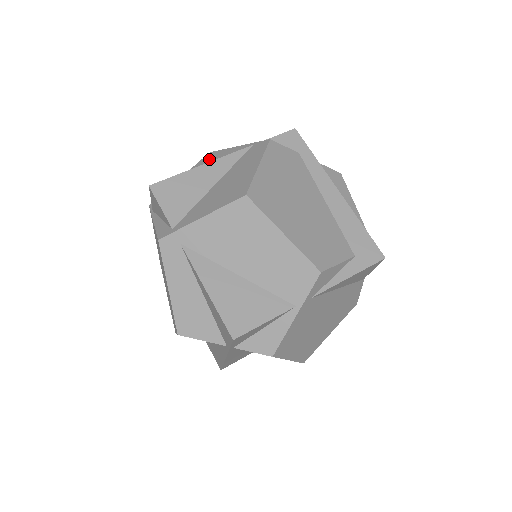
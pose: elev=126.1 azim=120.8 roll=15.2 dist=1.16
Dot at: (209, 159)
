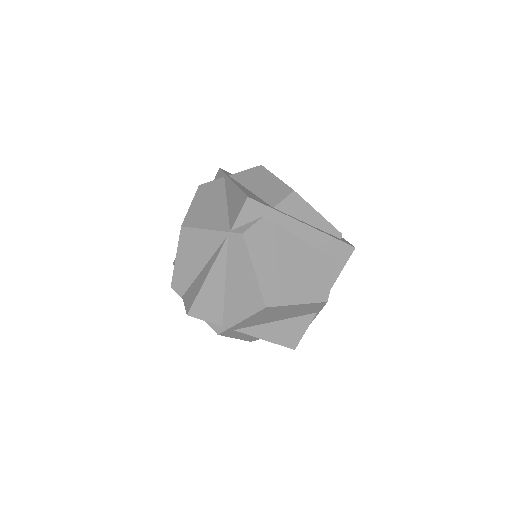
Dot at: (190, 240)
